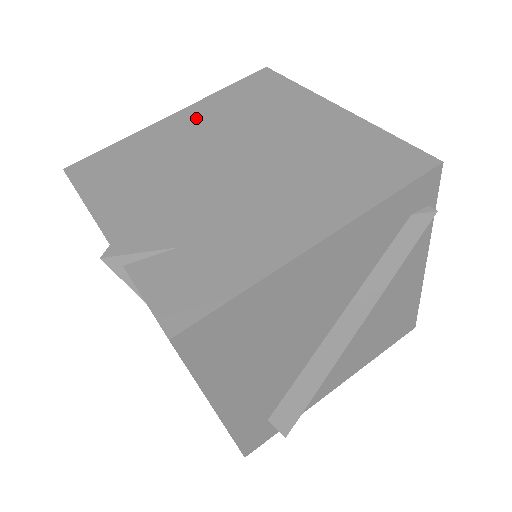
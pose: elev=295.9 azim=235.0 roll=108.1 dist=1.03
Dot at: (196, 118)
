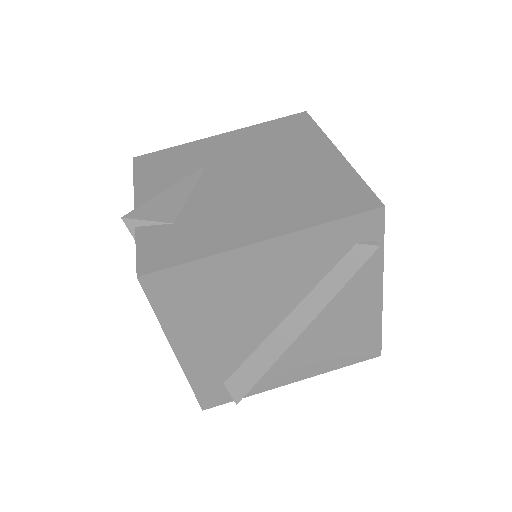
Dot at: (235, 140)
